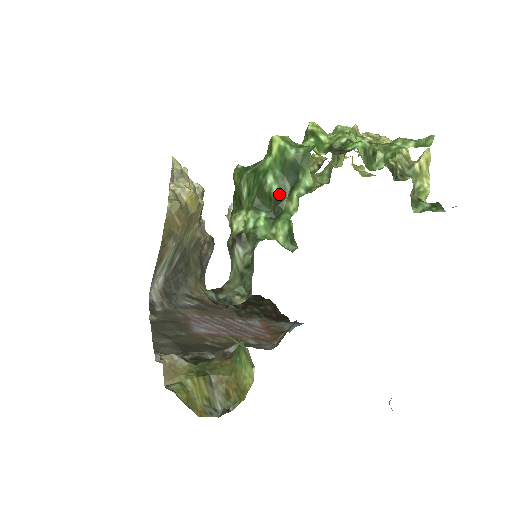
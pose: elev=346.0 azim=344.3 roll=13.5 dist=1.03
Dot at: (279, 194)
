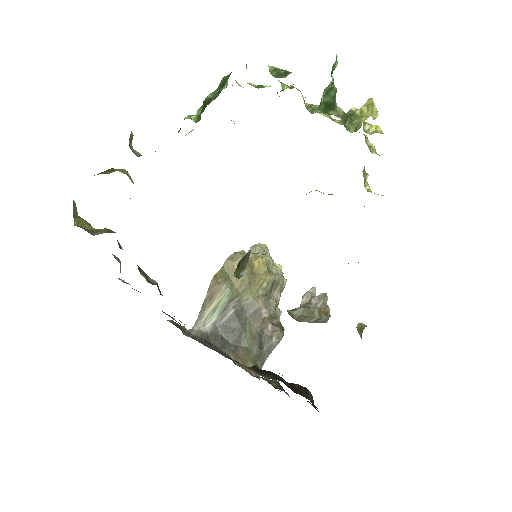
Dot at: (209, 99)
